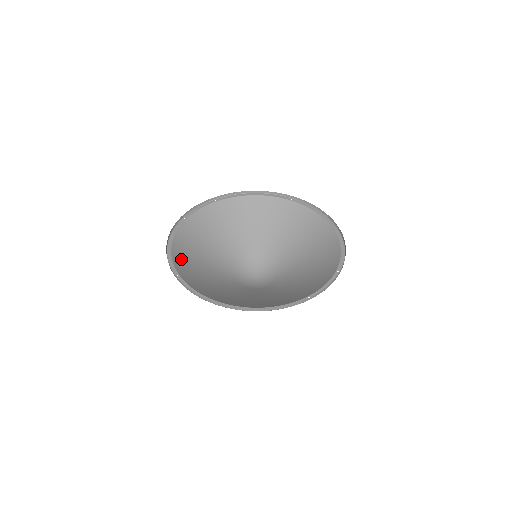
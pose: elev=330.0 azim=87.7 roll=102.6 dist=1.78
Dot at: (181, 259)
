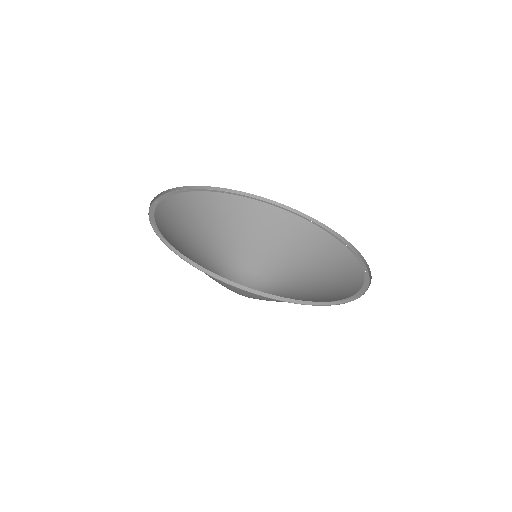
Dot at: (181, 206)
